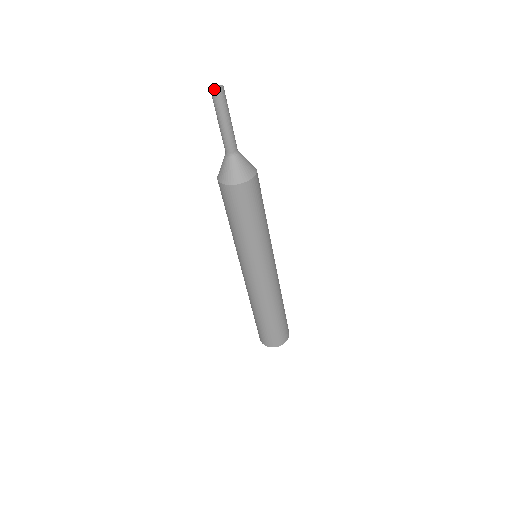
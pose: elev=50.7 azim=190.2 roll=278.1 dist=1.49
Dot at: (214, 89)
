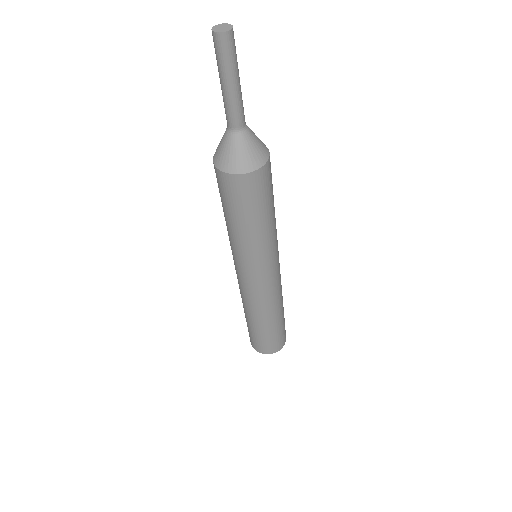
Dot at: (220, 31)
